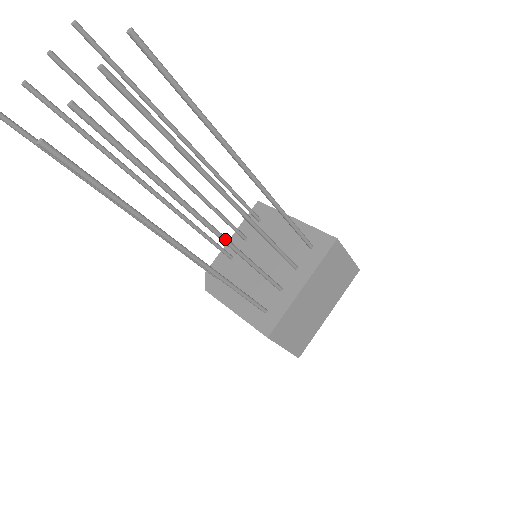
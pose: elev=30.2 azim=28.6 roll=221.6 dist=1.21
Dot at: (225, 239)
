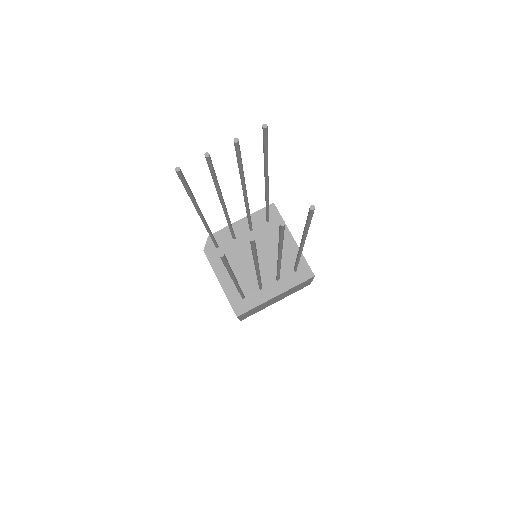
Dot at: (259, 275)
